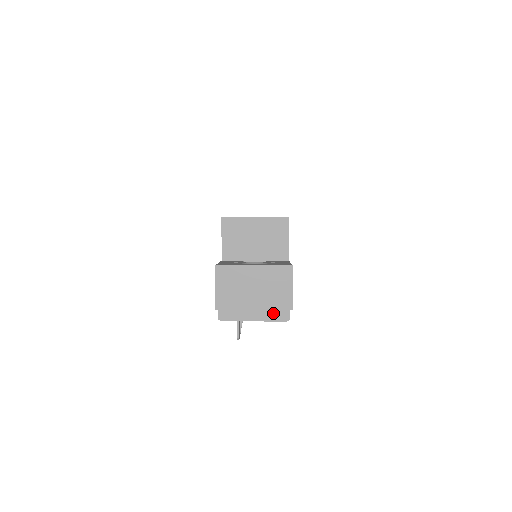
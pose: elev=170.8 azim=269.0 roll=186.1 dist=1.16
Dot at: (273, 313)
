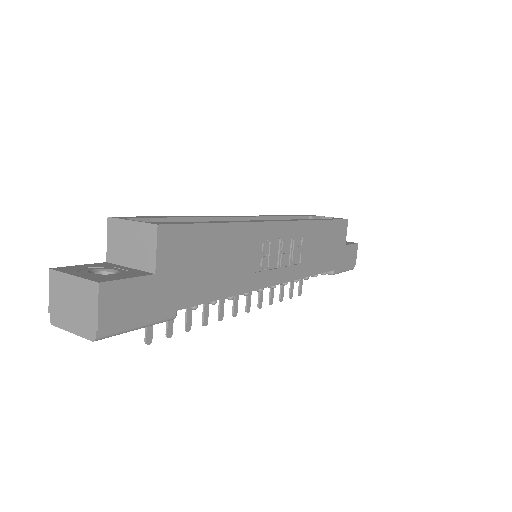
Dot at: (84, 329)
